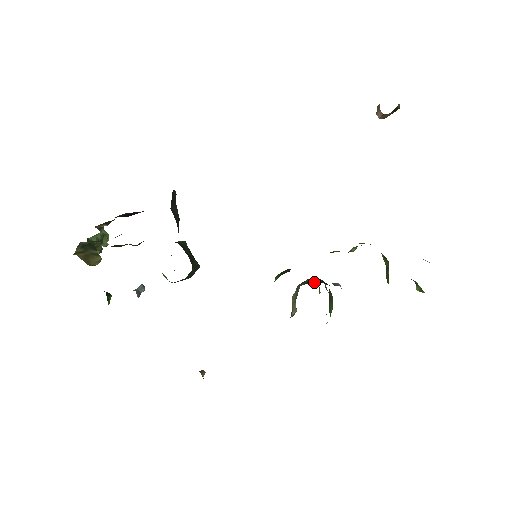
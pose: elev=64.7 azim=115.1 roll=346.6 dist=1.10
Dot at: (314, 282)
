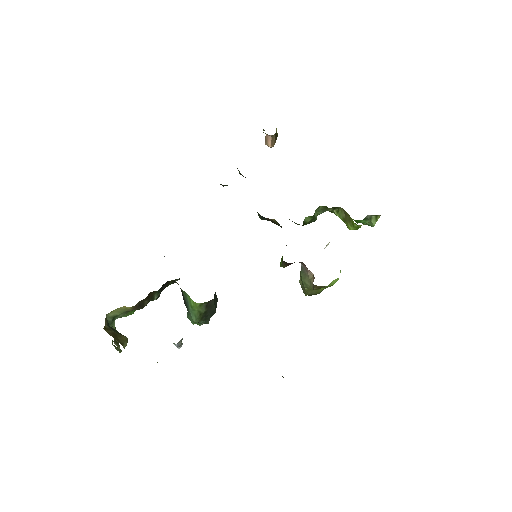
Dot at: occluded
